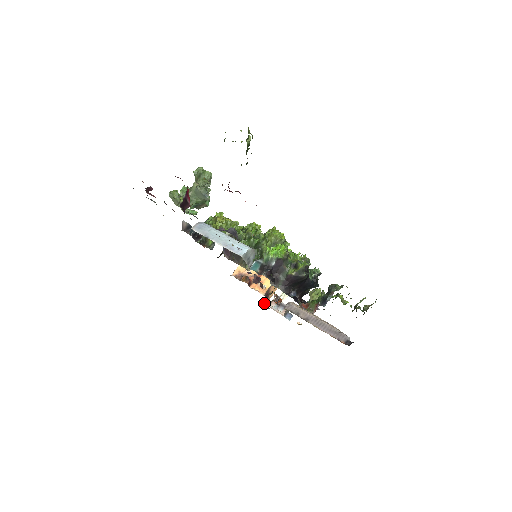
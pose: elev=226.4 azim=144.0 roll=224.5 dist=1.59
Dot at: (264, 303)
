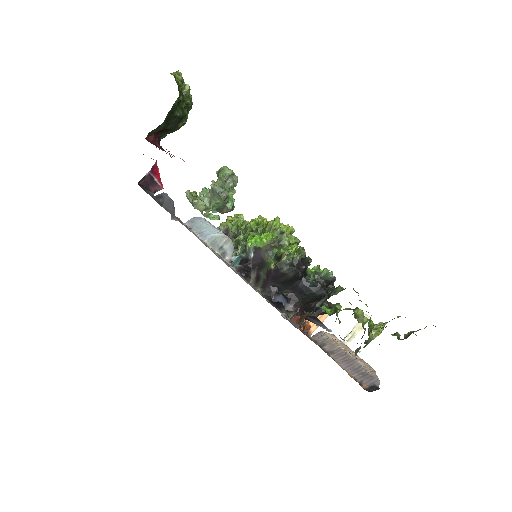
Dot at: occluded
